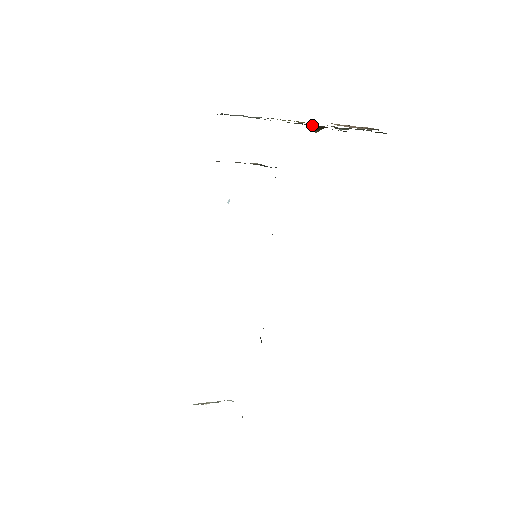
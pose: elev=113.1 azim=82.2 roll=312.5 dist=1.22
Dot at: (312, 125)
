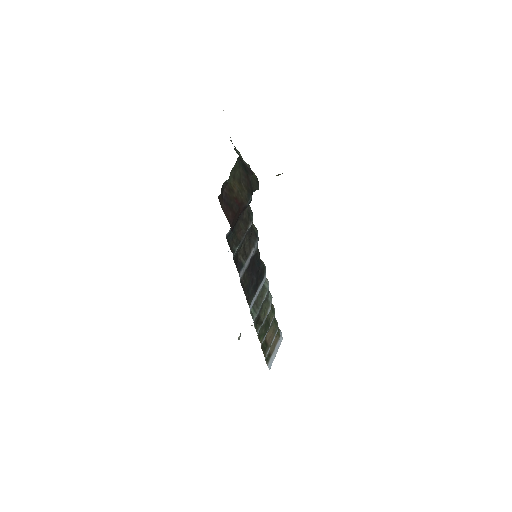
Dot at: occluded
